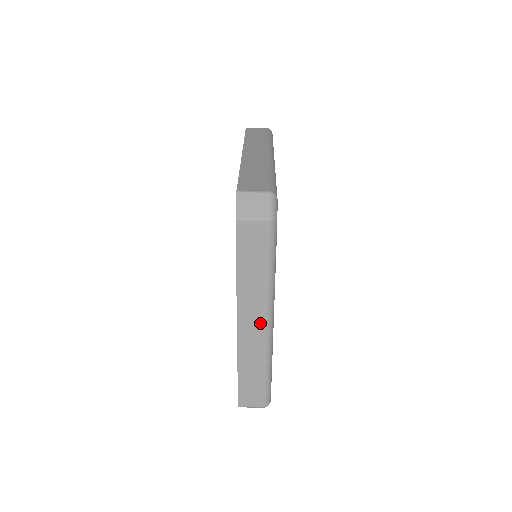
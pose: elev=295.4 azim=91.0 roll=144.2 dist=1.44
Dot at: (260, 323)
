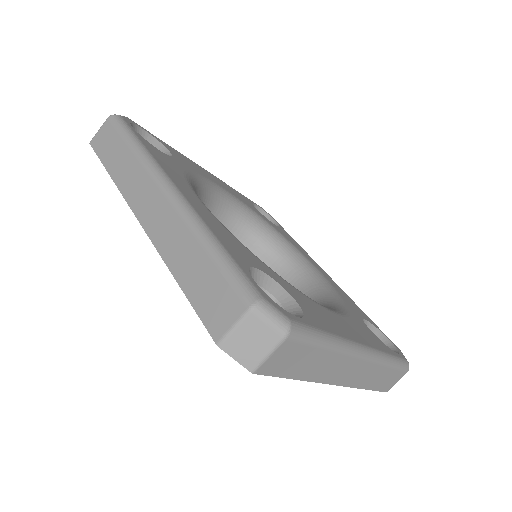
Dot at: (356, 365)
